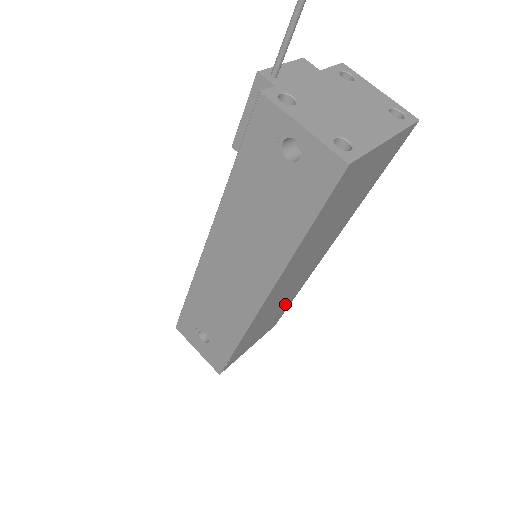
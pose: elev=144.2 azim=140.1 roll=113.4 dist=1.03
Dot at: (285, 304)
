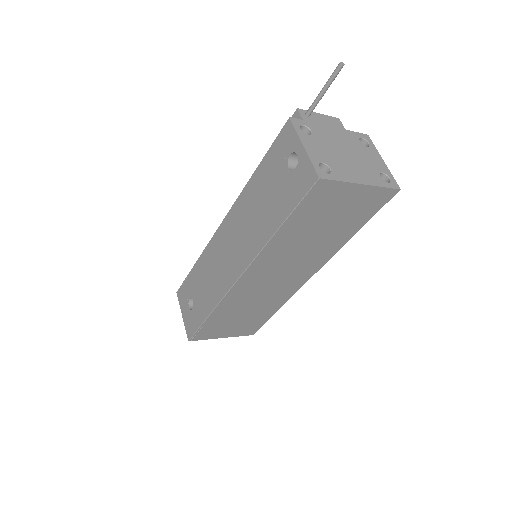
Dot at: (264, 311)
